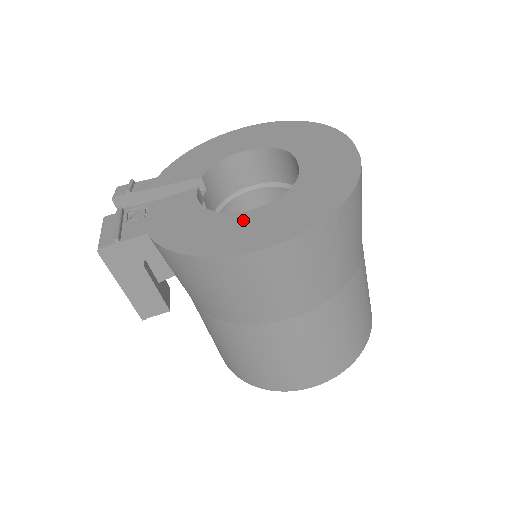
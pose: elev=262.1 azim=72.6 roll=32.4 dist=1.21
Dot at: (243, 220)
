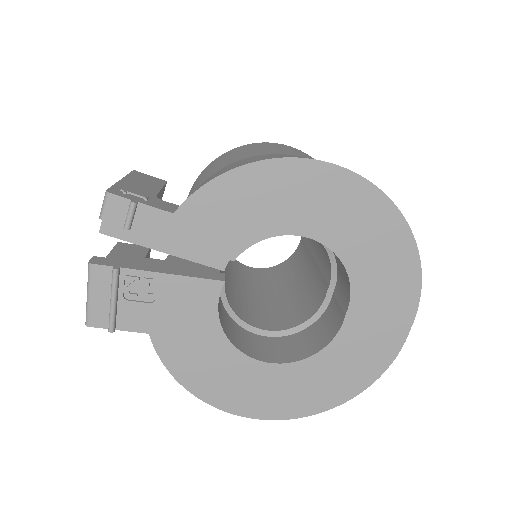
Dot at: (254, 374)
